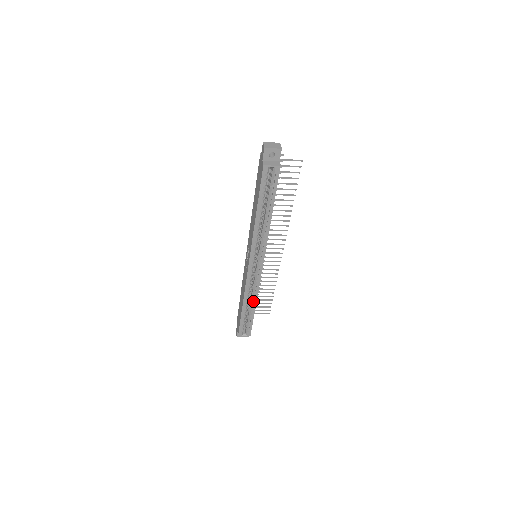
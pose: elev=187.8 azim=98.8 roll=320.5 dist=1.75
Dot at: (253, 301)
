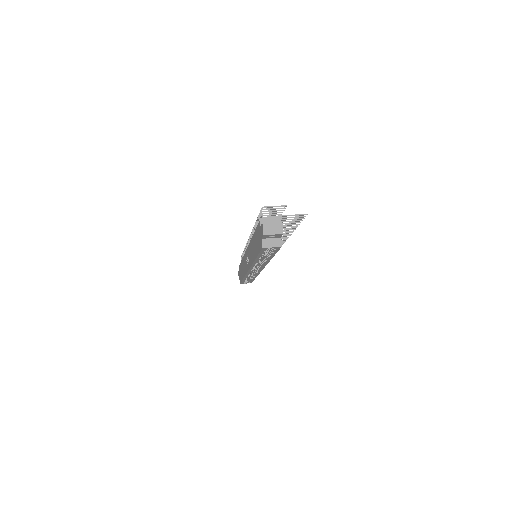
Dot at: occluded
